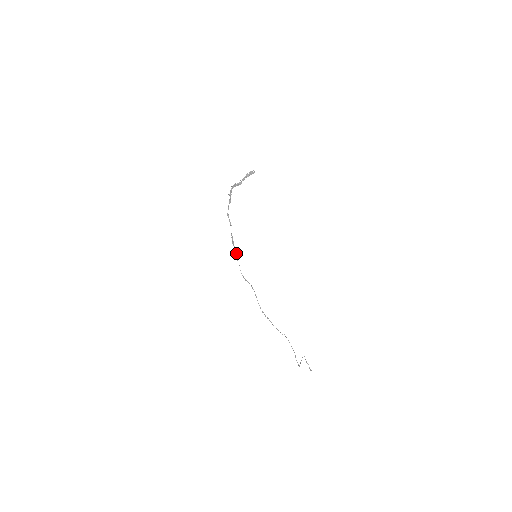
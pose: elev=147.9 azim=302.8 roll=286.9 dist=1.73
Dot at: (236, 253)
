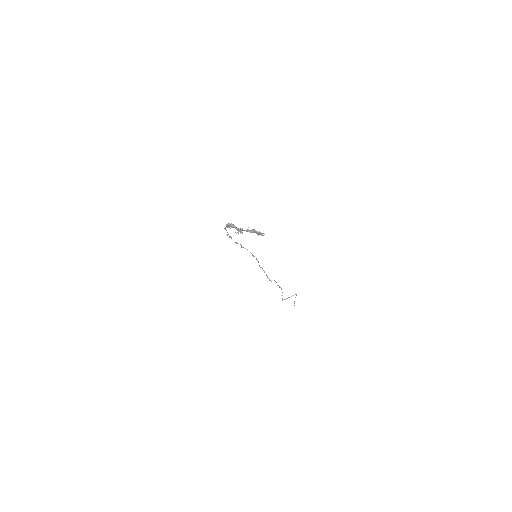
Dot at: occluded
